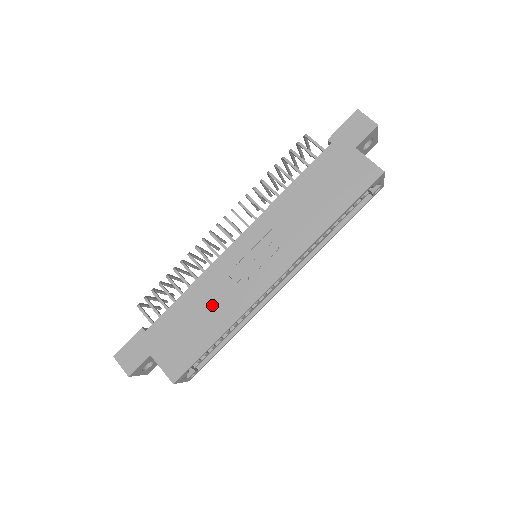
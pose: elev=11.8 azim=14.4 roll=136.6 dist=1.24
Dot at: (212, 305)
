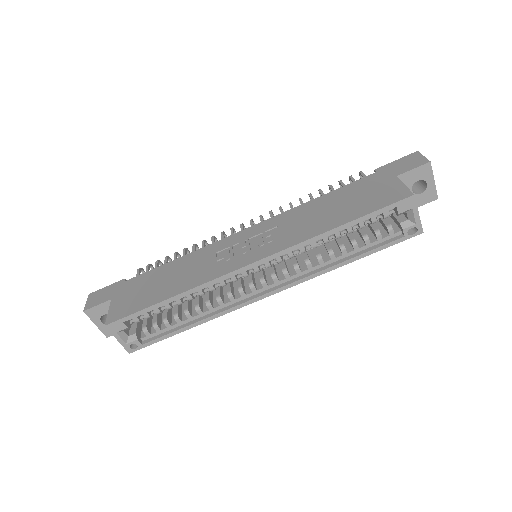
Dot at: (185, 273)
